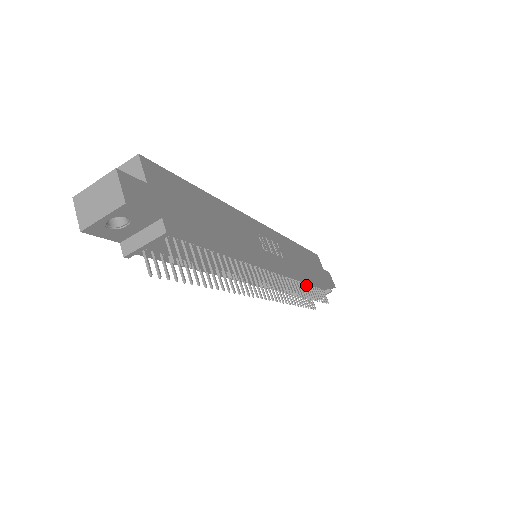
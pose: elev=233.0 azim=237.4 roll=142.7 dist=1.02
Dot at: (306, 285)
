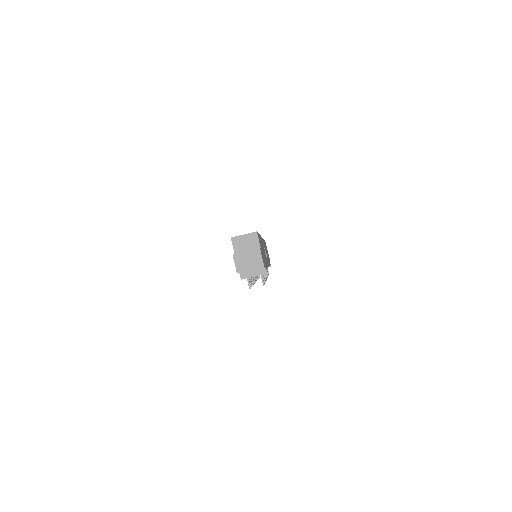
Dot at: occluded
